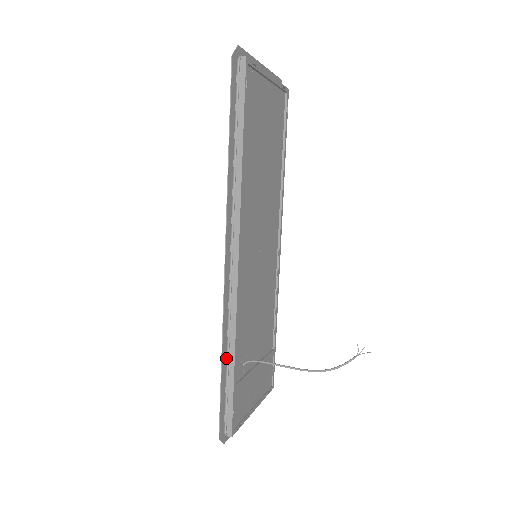
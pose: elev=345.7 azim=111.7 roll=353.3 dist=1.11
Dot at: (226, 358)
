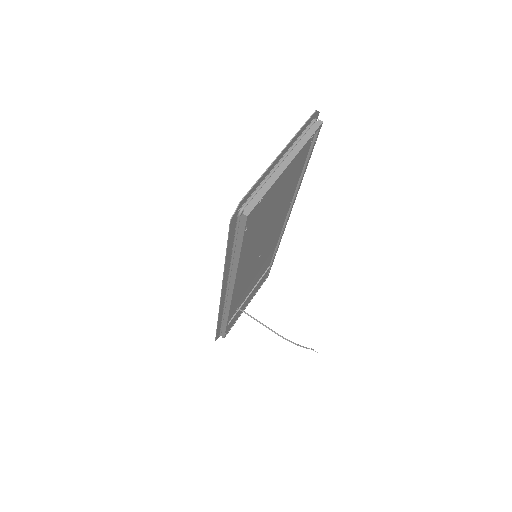
Dot at: (221, 319)
